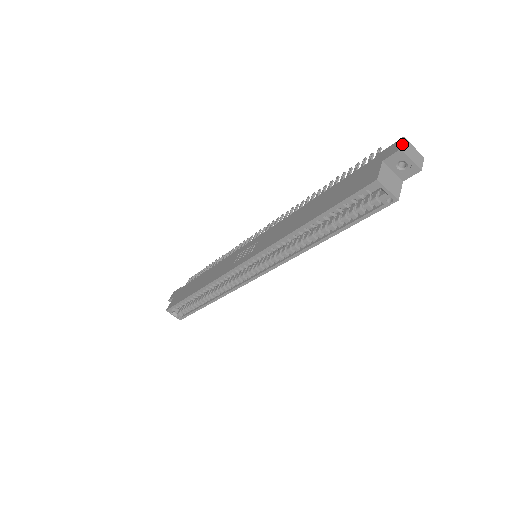
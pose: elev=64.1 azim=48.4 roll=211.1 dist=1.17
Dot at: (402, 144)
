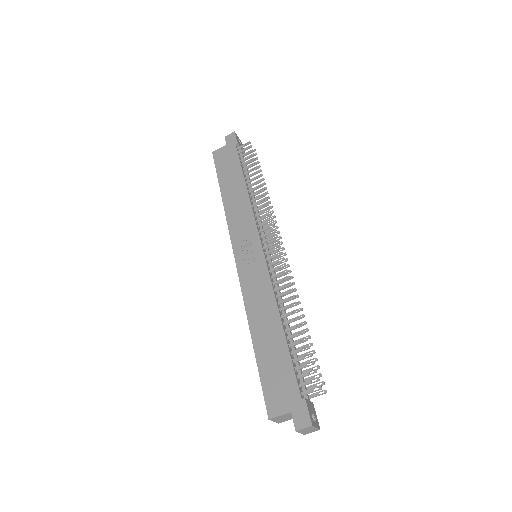
Dot at: (302, 429)
